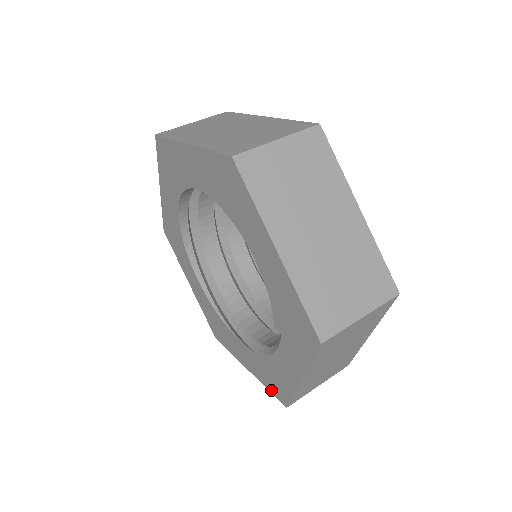
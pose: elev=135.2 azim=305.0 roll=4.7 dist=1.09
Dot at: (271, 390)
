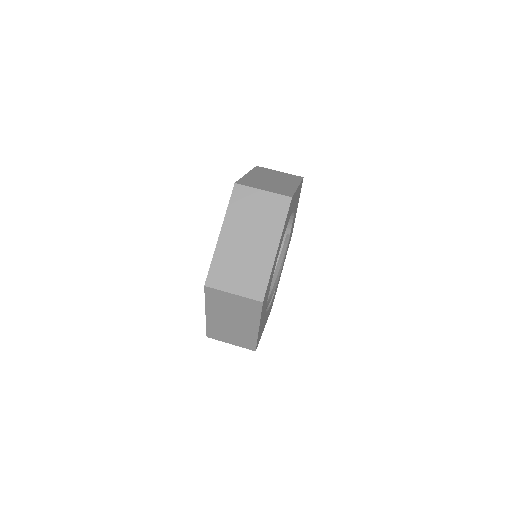
Dot at: occluded
